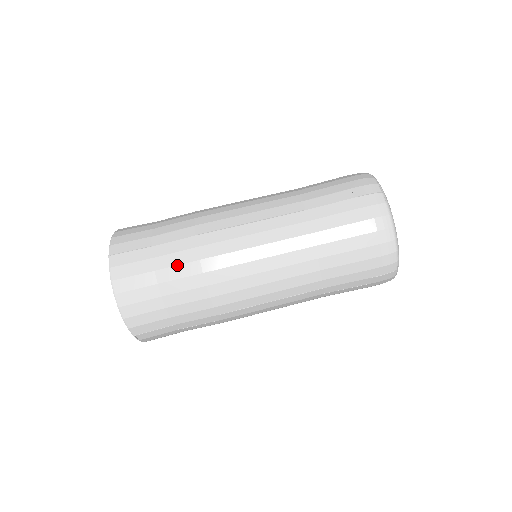
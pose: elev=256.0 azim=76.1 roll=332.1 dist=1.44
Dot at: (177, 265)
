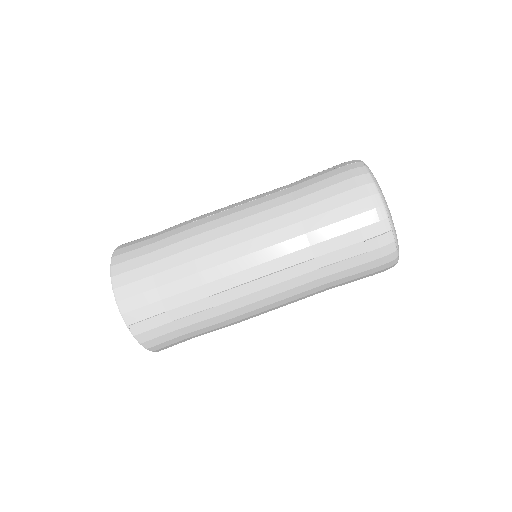
Dot at: (169, 245)
